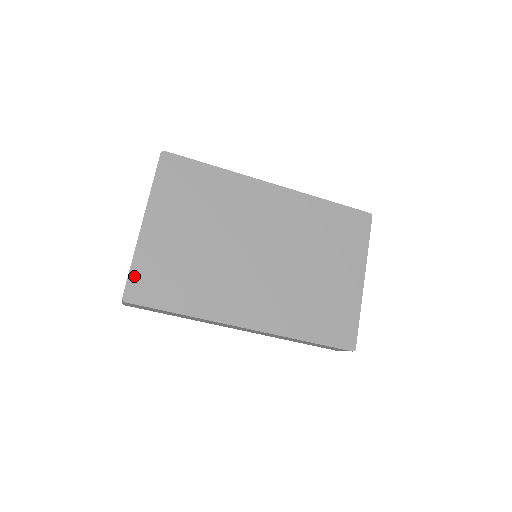
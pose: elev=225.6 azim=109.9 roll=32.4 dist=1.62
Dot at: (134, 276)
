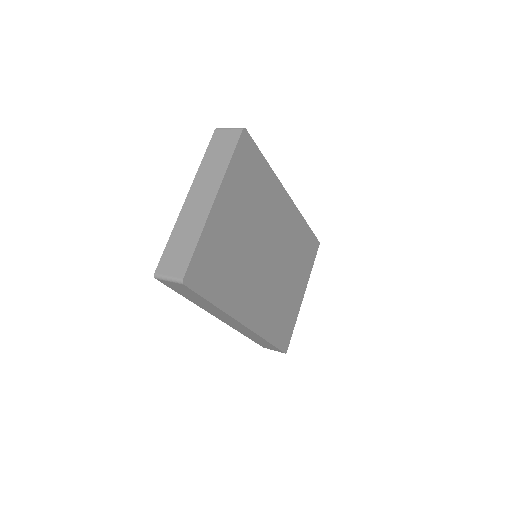
Dot at: (196, 257)
